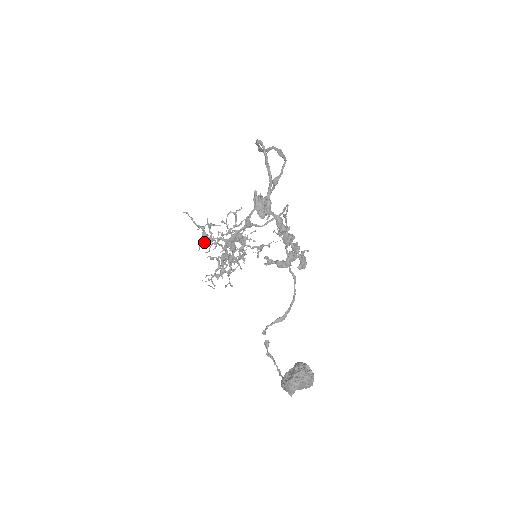
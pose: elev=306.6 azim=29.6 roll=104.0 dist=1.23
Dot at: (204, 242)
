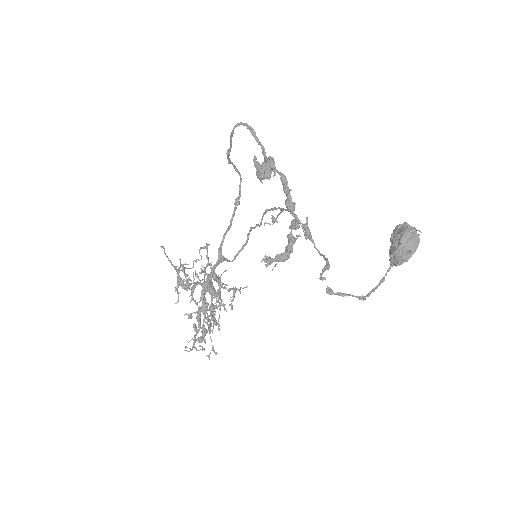
Dot at: (184, 285)
